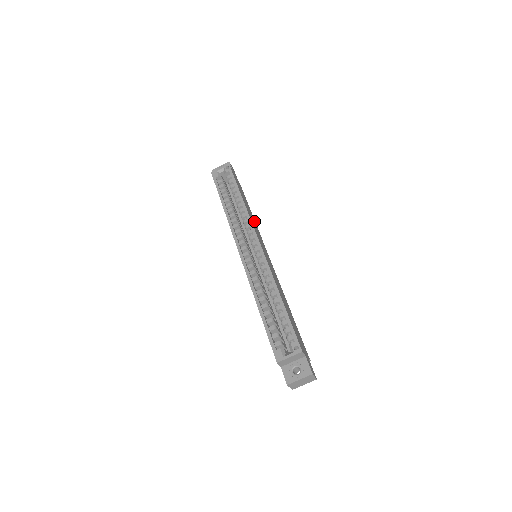
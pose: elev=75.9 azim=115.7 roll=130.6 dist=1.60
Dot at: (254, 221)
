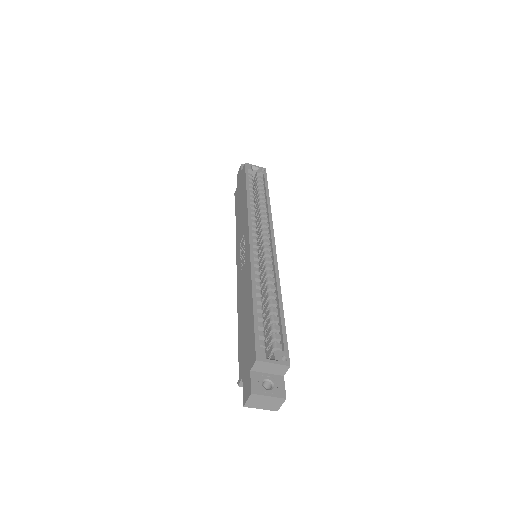
Dot at: occluded
